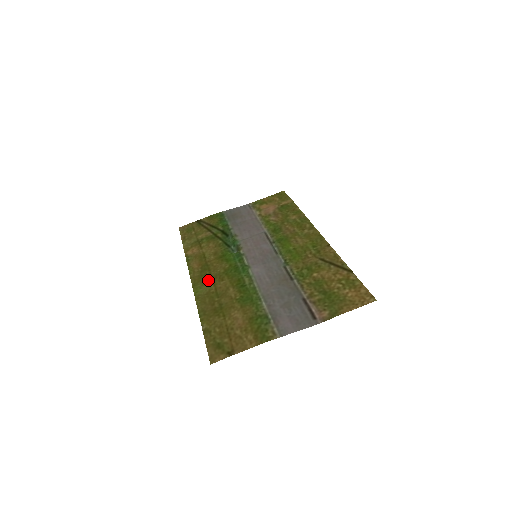
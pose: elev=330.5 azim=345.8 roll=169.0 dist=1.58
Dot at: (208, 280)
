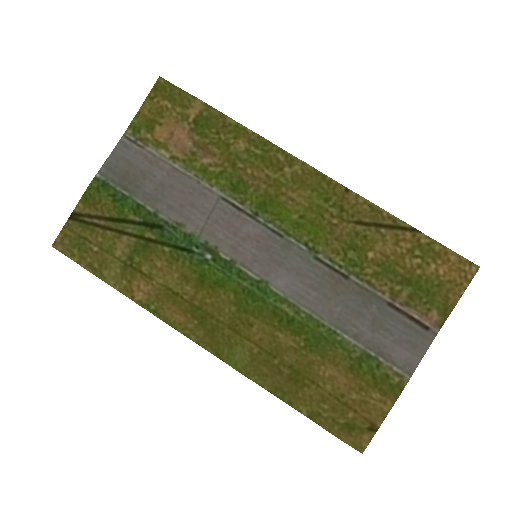
Dot at: (230, 336)
